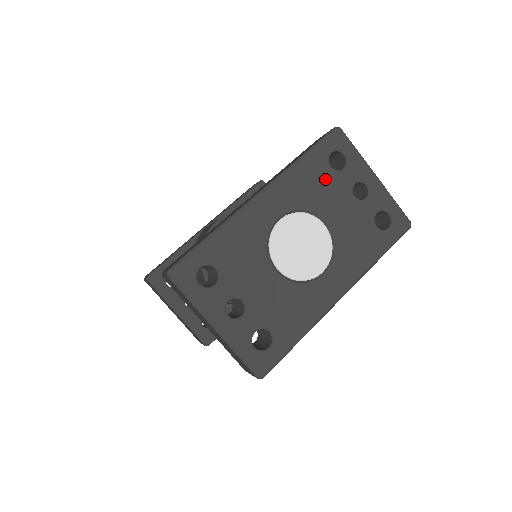
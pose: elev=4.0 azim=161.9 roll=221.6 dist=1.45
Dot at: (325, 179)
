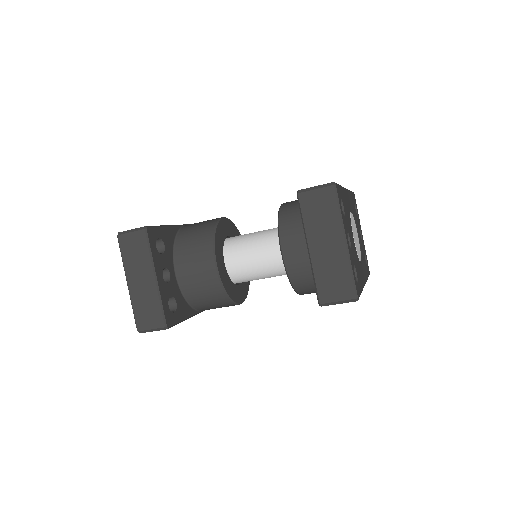
Dot at: (355, 212)
